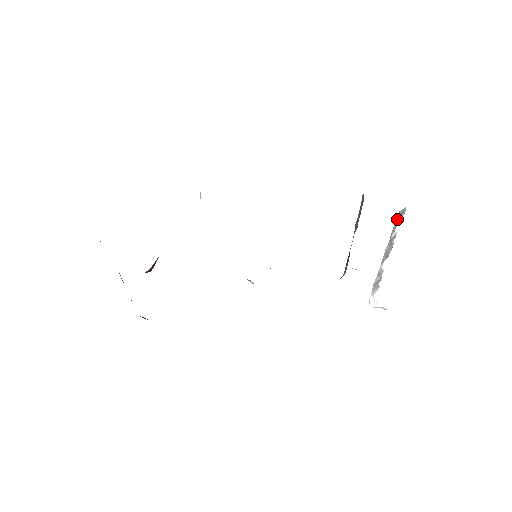
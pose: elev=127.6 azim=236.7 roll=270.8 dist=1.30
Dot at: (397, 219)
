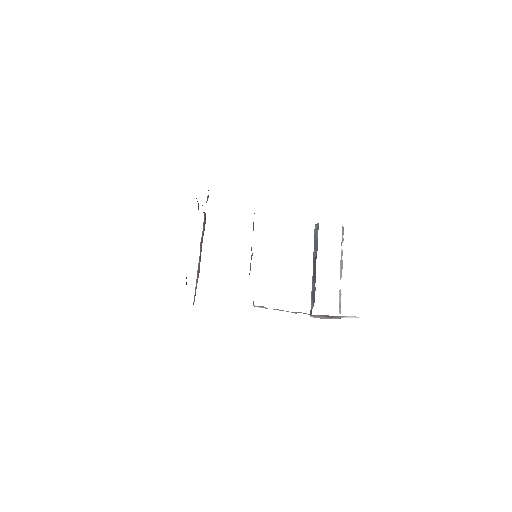
Dot at: occluded
